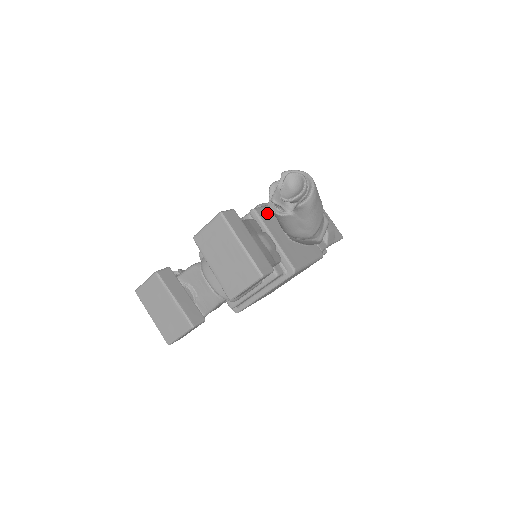
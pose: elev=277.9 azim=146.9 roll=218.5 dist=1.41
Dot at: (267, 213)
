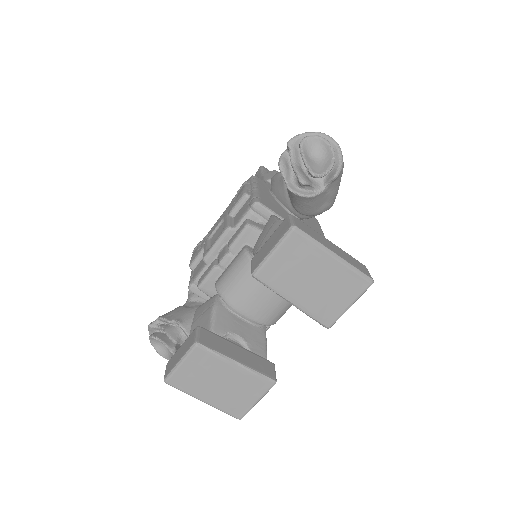
Dot at: (265, 200)
